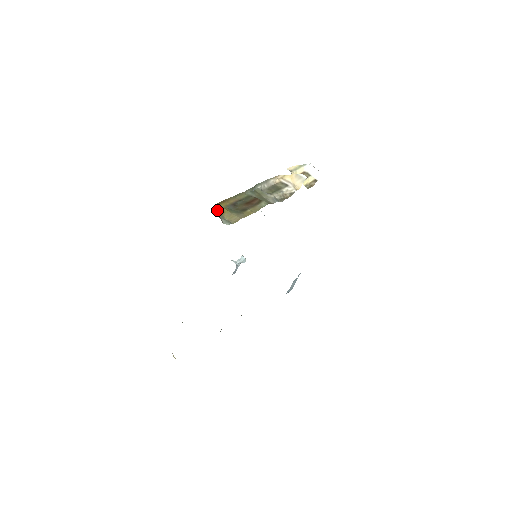
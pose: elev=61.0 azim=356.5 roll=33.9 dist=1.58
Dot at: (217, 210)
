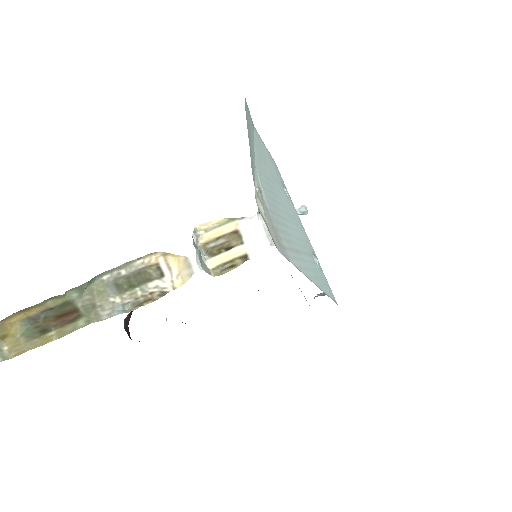
Dot at: out of frame
